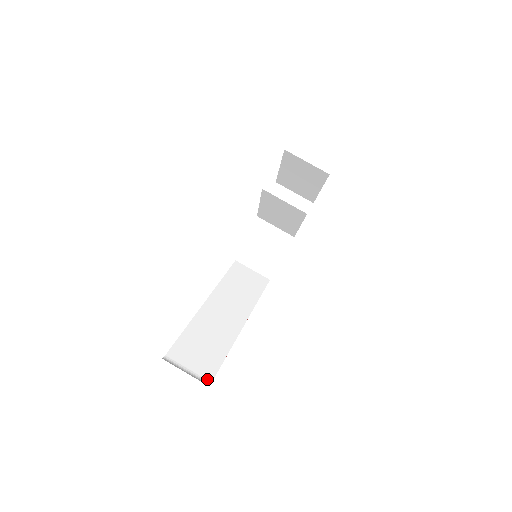
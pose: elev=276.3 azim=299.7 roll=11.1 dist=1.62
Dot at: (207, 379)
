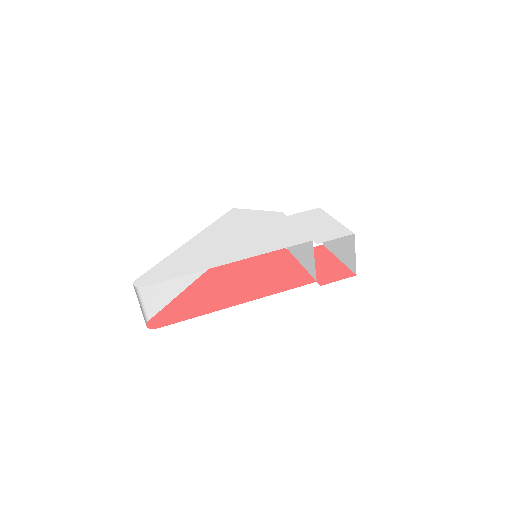
Dot at: (148, 316)
